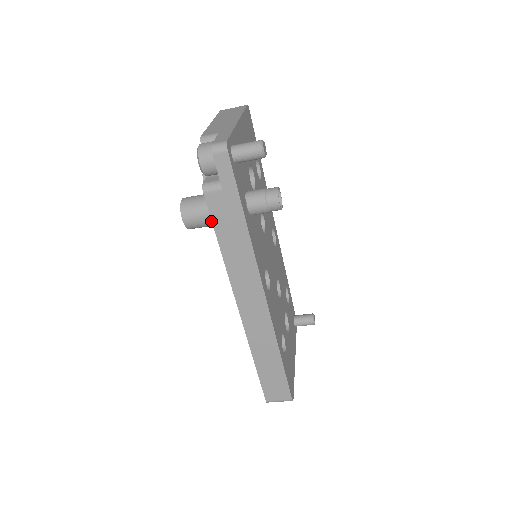
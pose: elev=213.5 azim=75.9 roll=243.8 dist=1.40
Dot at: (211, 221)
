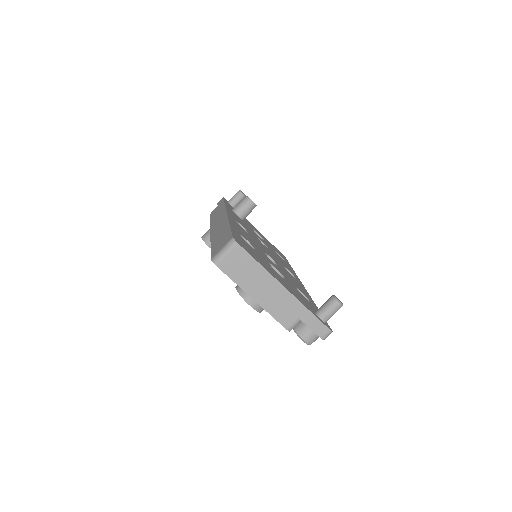
Dot at: occluded
